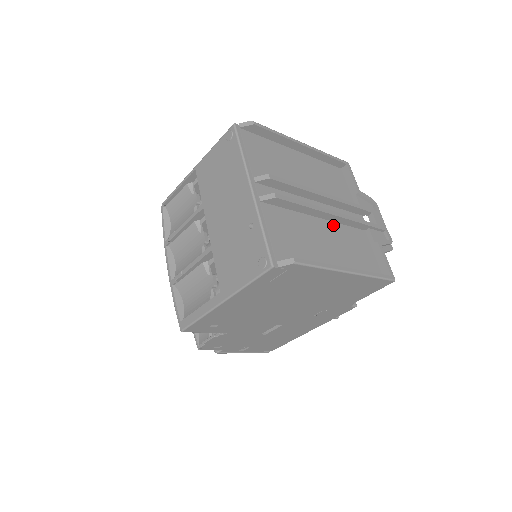
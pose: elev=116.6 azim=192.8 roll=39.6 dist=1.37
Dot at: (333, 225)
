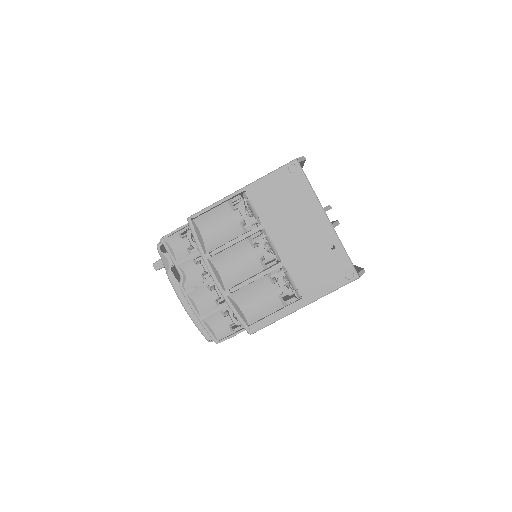
Dot at: occluded
